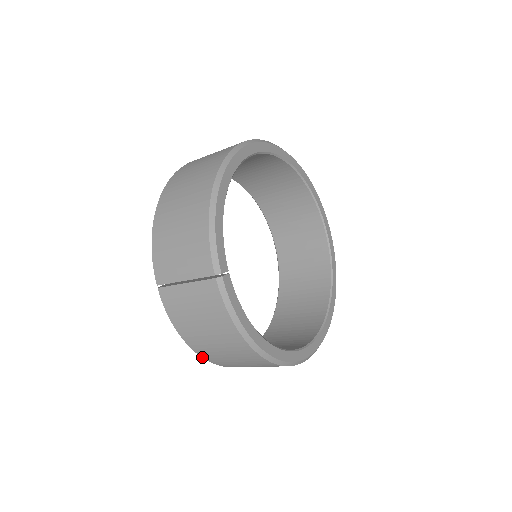
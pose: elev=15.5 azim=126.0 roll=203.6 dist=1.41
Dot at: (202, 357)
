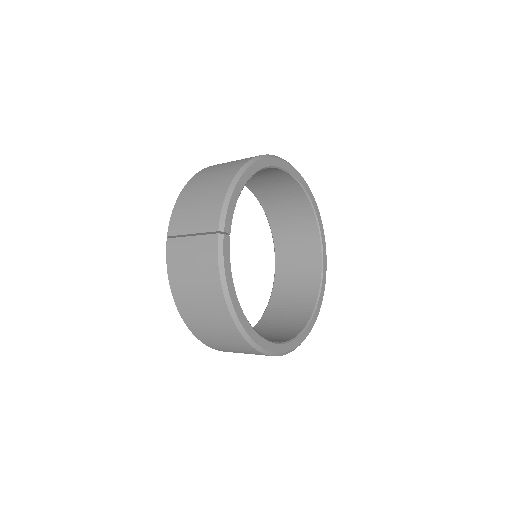
Dot at: (181, 317)
